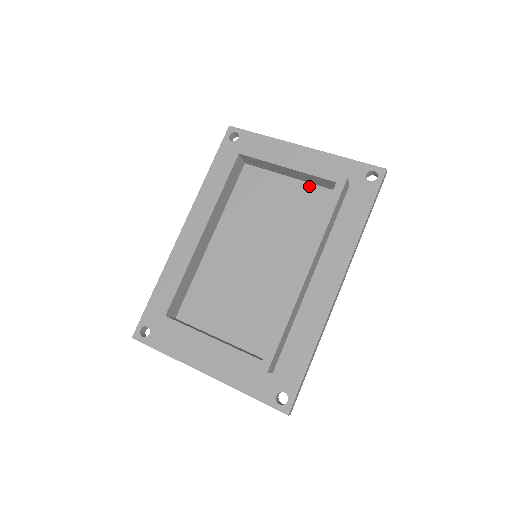
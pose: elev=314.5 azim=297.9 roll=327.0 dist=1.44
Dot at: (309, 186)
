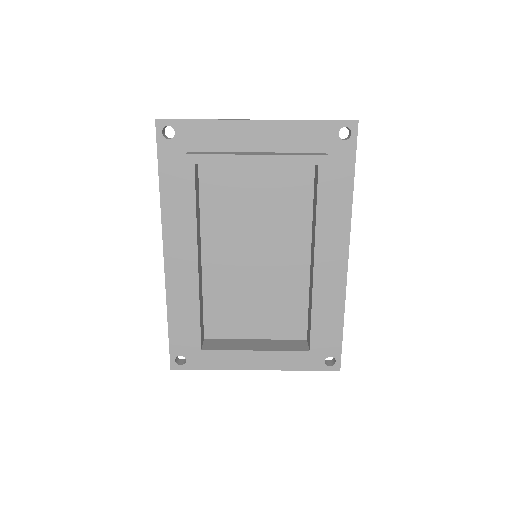
Dot at: (282, 166)
